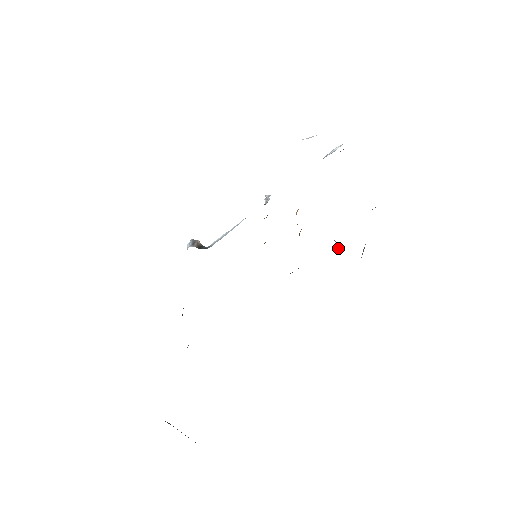
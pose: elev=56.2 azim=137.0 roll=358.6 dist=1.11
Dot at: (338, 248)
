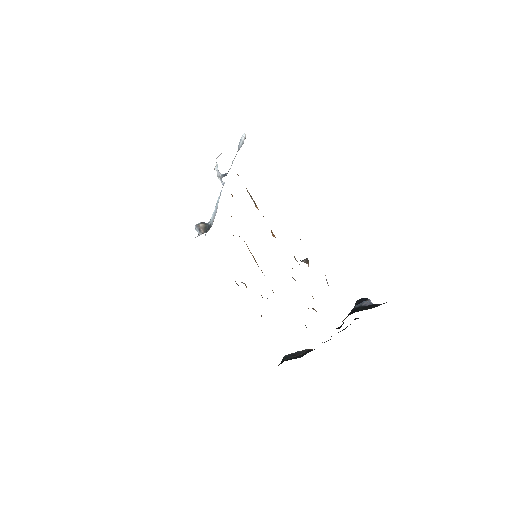
Dot at: occluded
